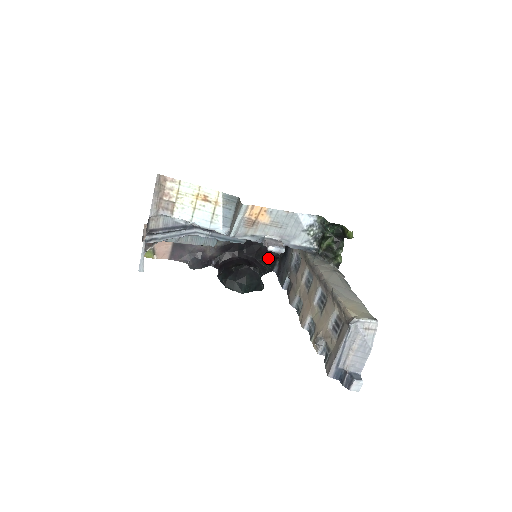
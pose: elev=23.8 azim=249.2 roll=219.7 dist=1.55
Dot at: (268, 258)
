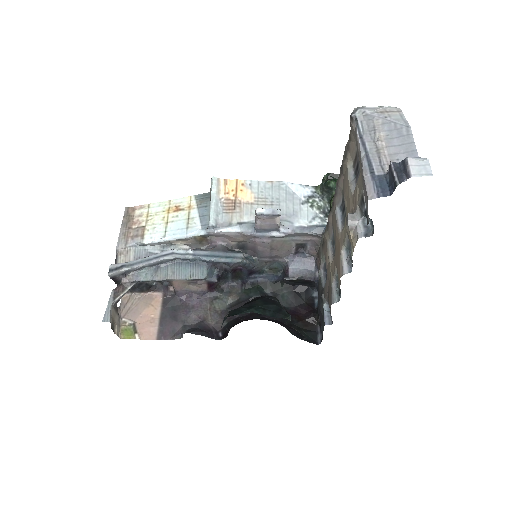
Dot at: (301, 322)
